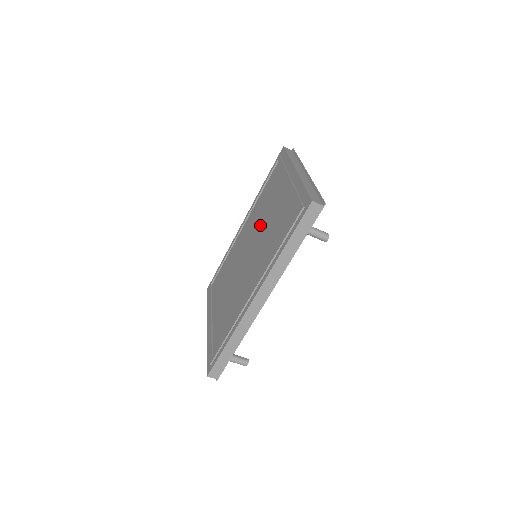
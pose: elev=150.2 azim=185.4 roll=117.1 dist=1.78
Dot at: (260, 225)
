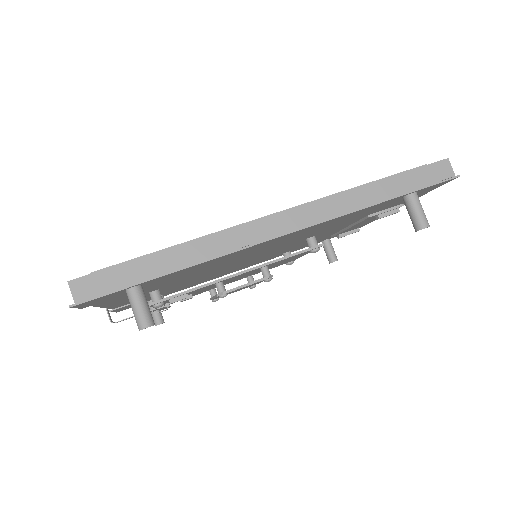
Dot at: occluded
